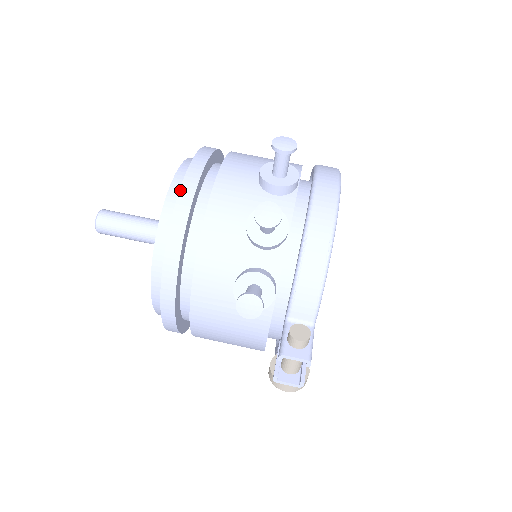
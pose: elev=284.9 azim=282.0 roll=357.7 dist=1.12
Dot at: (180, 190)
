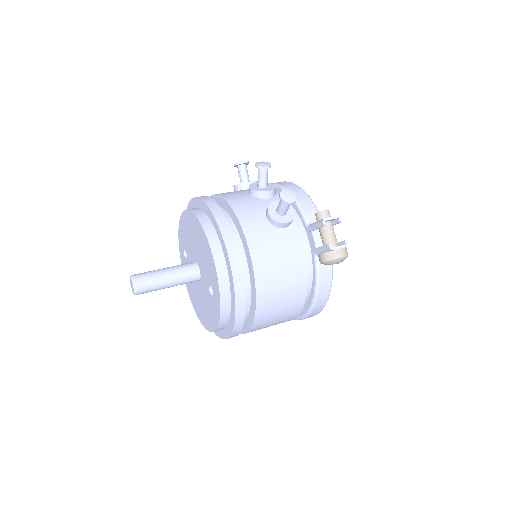
Dot at: (200, 198)
